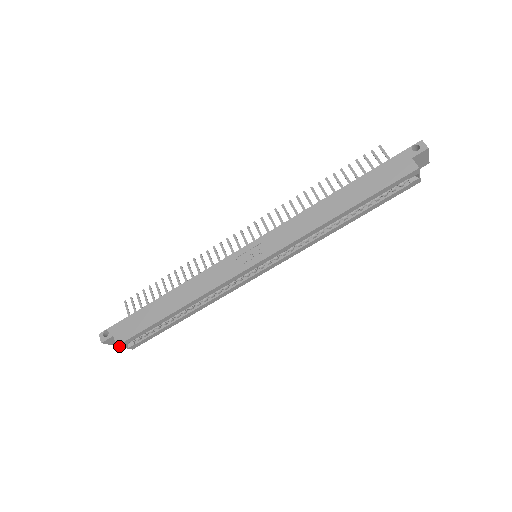
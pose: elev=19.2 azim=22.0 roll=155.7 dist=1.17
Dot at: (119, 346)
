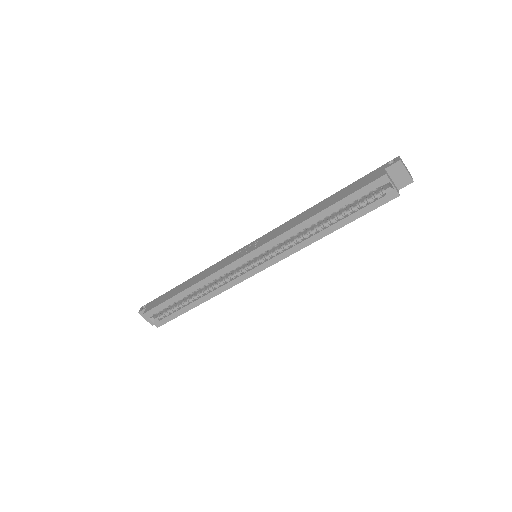
Dot at: (146, 315)
